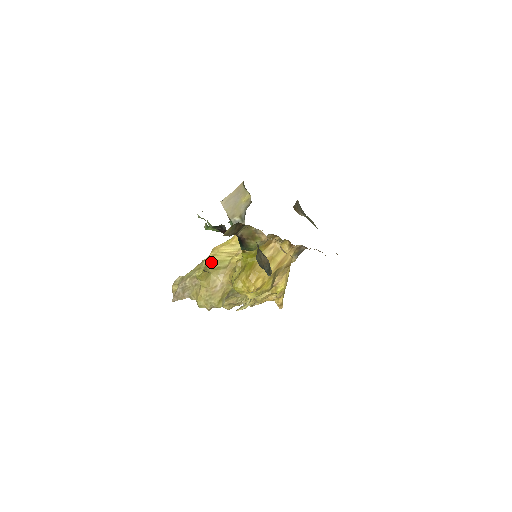
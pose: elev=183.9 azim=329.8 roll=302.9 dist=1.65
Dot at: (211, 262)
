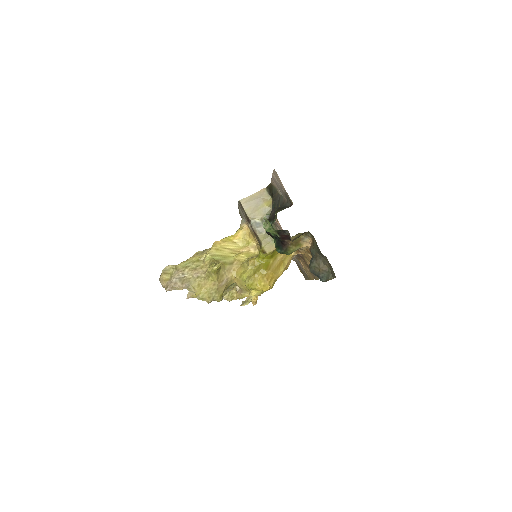
Dot at: (216, 256)
